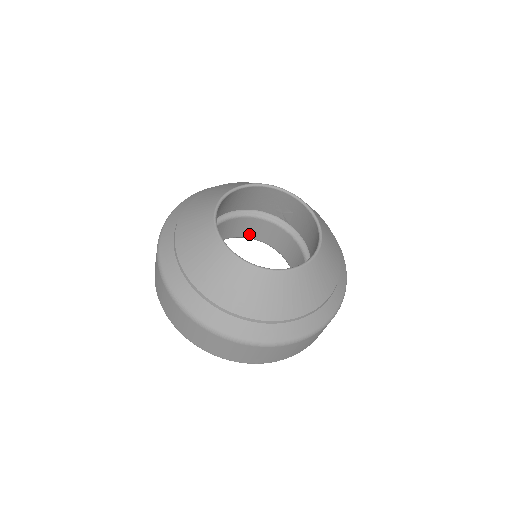
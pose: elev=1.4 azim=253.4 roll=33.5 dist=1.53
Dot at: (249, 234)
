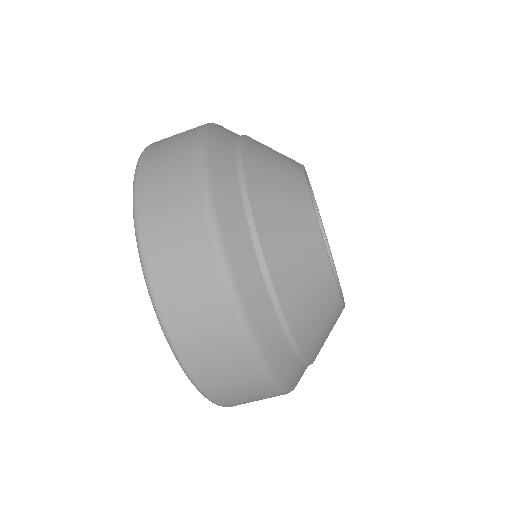
Dot at: occluded
